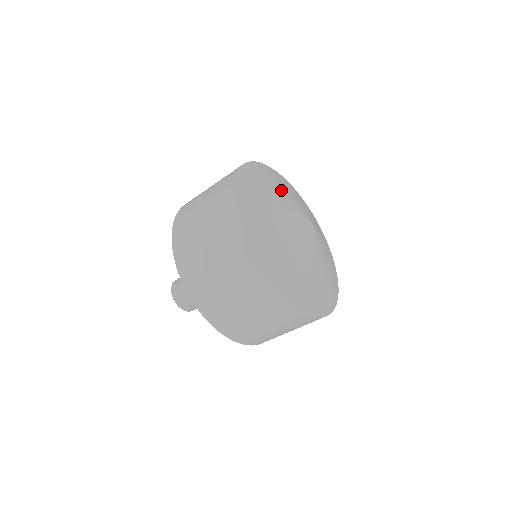
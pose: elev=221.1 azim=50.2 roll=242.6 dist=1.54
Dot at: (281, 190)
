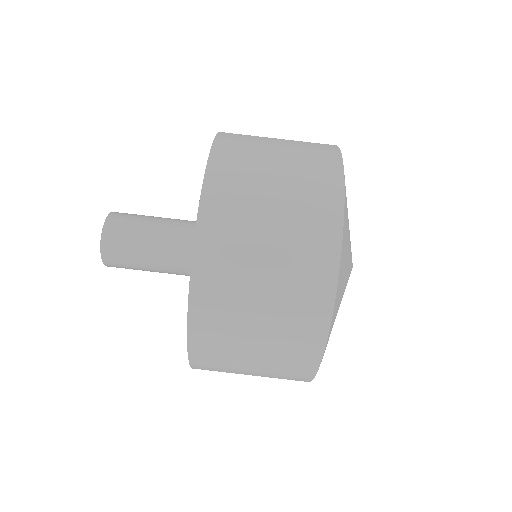
Dot at: occluded
